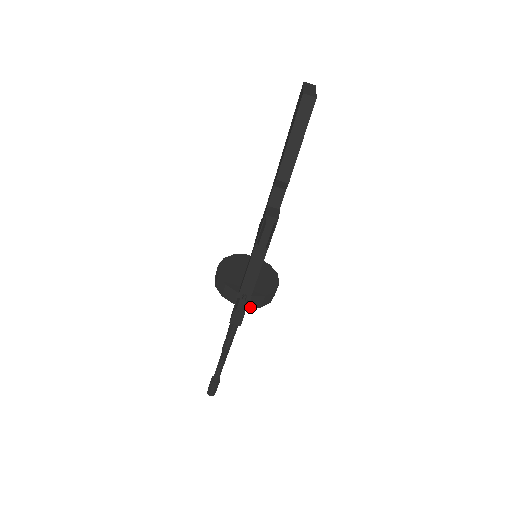
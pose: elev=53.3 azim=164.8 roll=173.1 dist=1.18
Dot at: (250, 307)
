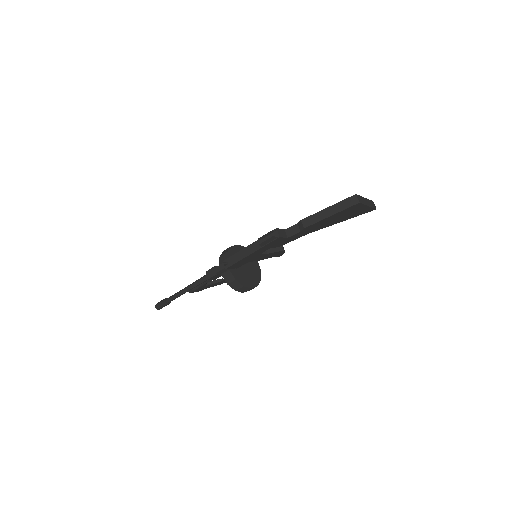
Dot at: (223, 276)
